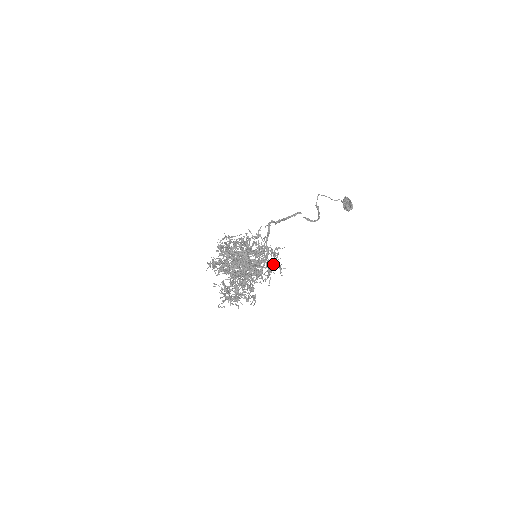
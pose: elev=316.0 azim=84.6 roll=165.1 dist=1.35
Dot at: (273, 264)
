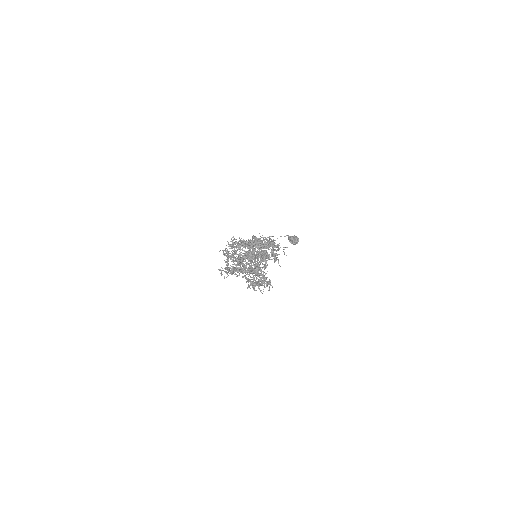
Dot at: occluded
